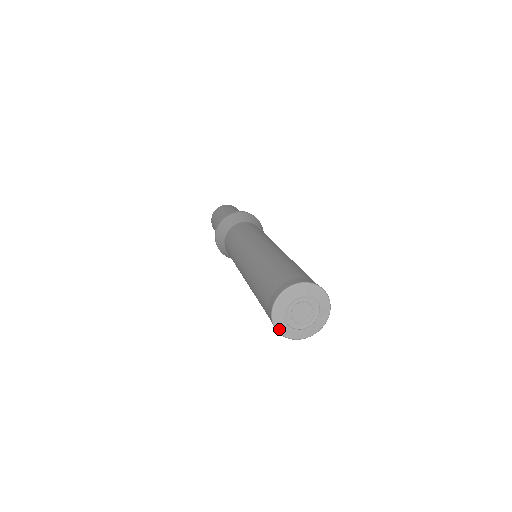
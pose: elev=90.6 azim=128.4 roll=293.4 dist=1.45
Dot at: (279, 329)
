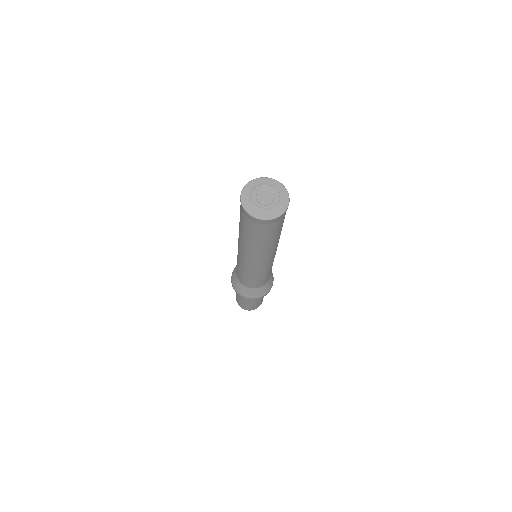
Dot at: (243, 199)
